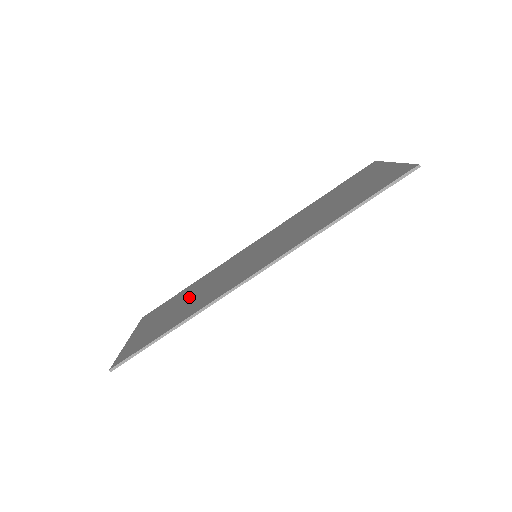
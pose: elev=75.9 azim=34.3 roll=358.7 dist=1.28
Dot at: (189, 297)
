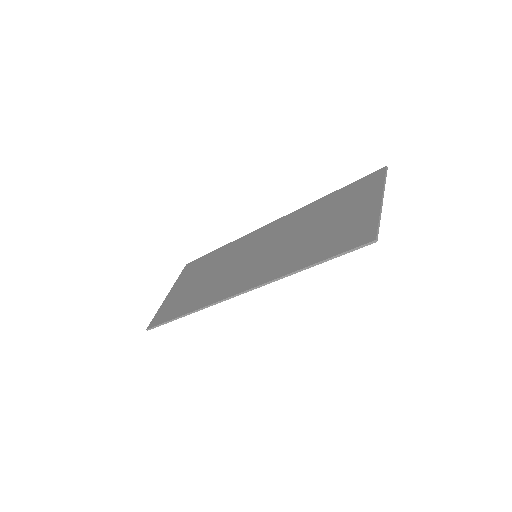
Dot at: (208, 273)
